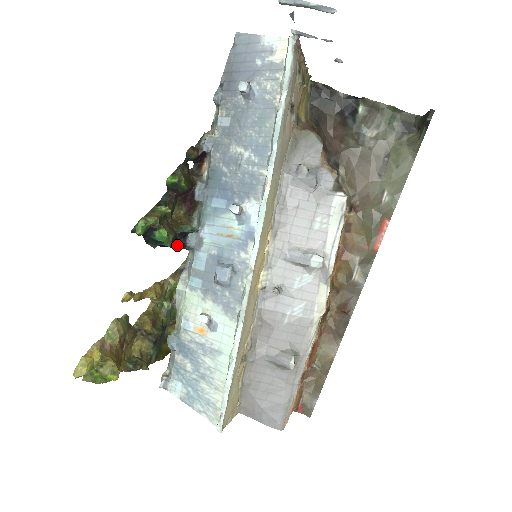
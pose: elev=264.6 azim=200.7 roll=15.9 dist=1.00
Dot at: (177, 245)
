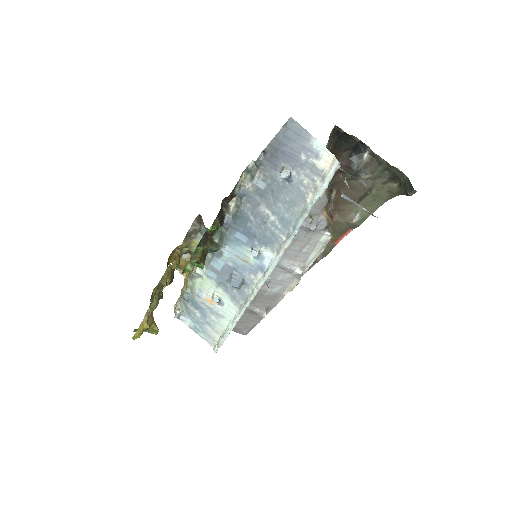
Dot at: occluded
